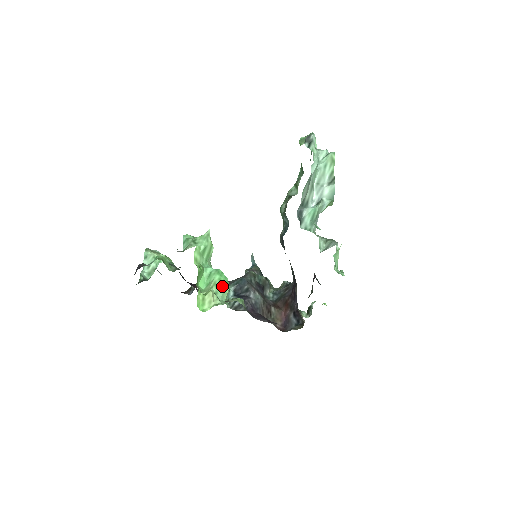
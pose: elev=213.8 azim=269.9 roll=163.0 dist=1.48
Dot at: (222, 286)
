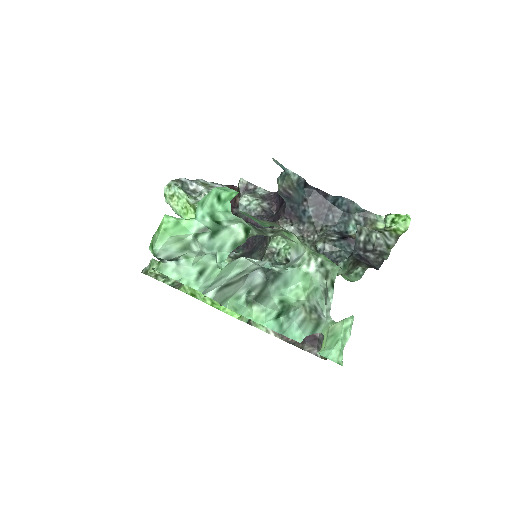
Dot at: occluded
